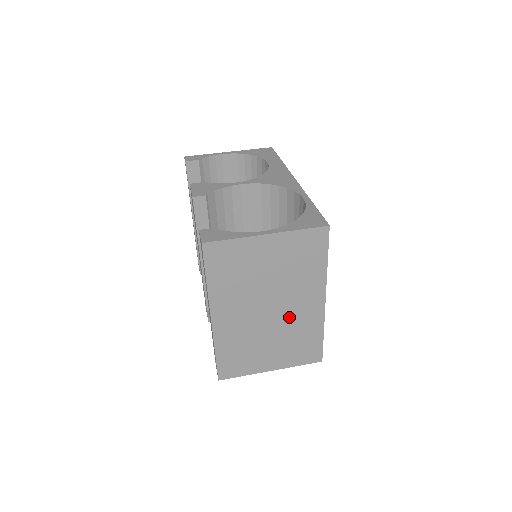
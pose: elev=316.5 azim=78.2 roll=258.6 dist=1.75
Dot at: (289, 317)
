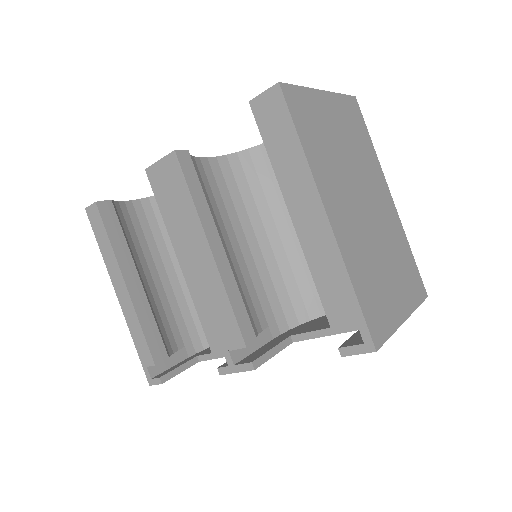
Dot at: (381, 220)
